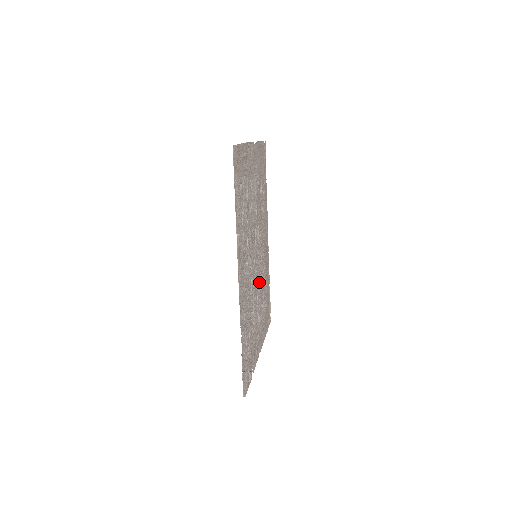
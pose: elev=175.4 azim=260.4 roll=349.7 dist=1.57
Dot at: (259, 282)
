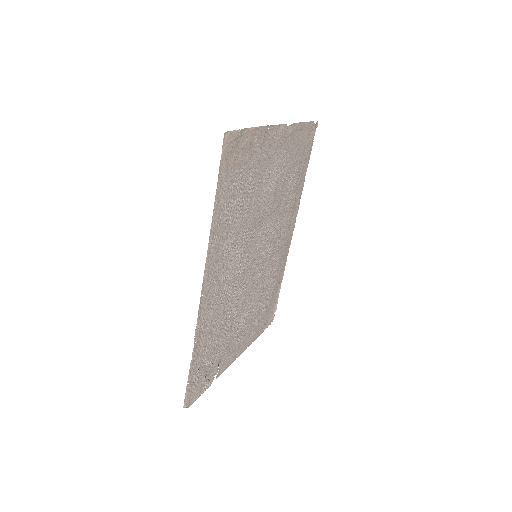
Dot at: (257, 283)
